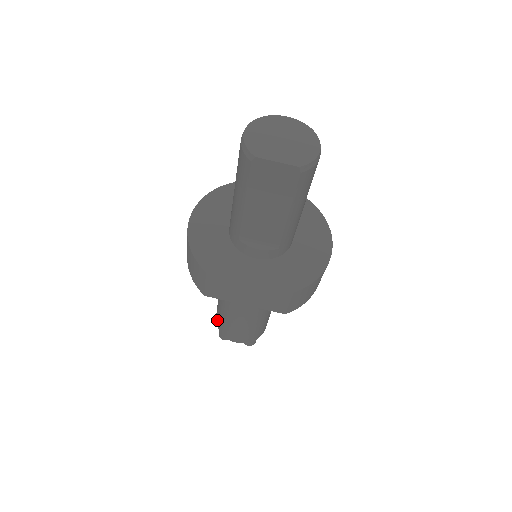
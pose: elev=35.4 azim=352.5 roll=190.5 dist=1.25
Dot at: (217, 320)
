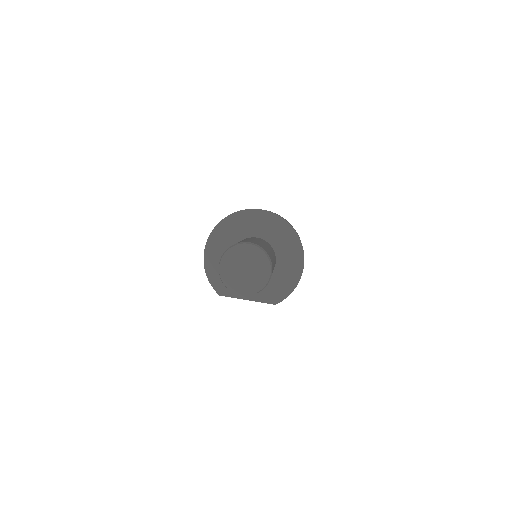
Dot at: occluded
